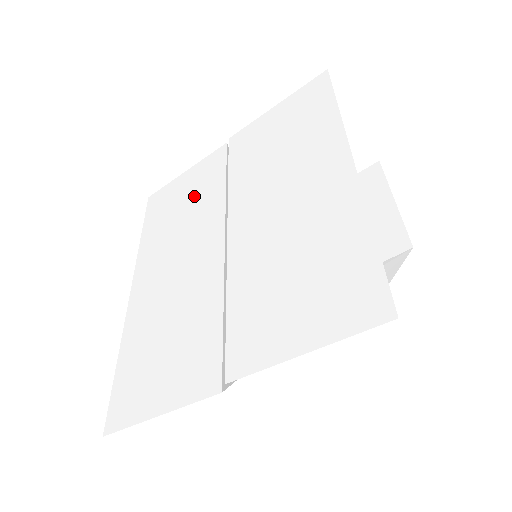
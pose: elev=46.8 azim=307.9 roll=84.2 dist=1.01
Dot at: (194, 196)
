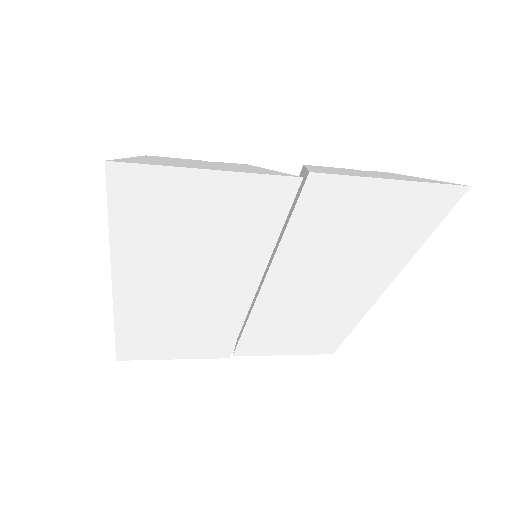
Dot at: (224, 230)
